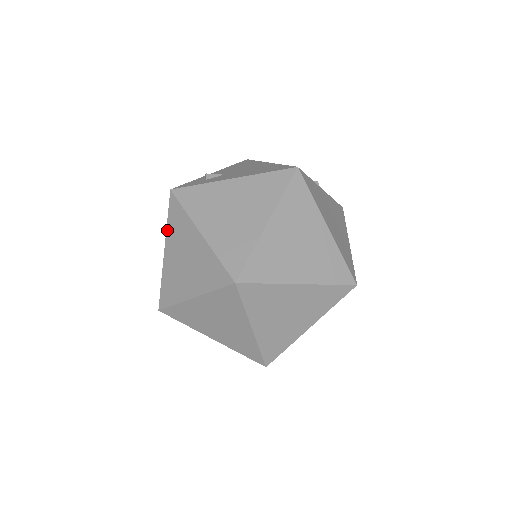
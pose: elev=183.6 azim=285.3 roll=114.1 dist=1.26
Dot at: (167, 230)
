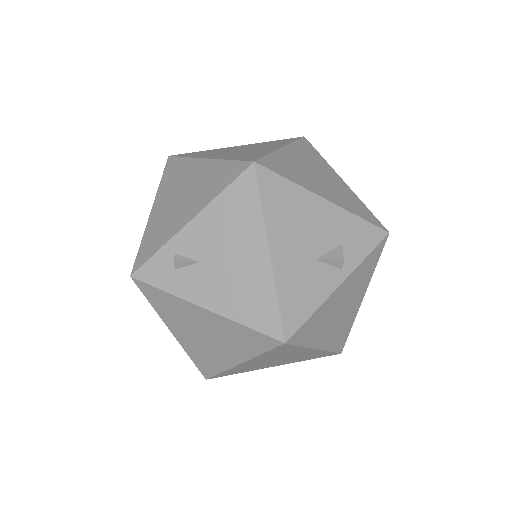
Dot at: occluded
